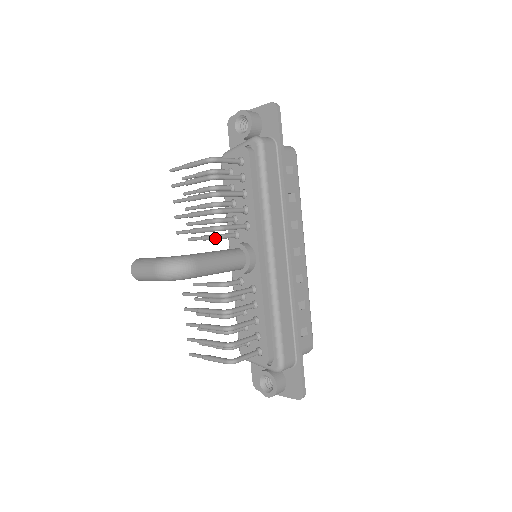
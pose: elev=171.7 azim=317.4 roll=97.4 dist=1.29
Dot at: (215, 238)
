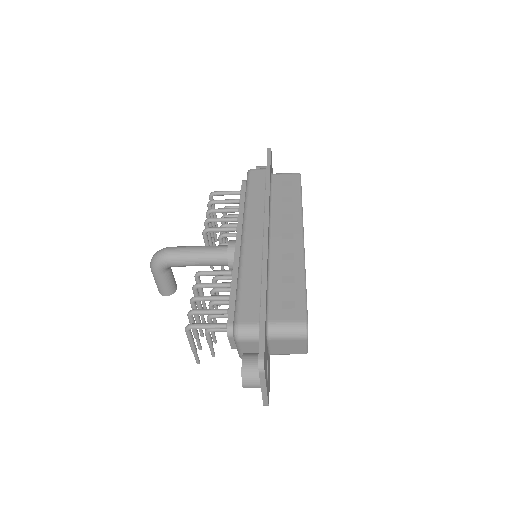
Dot at: occluded
